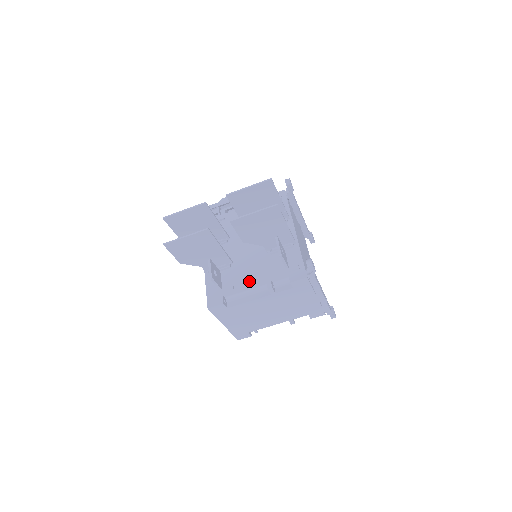
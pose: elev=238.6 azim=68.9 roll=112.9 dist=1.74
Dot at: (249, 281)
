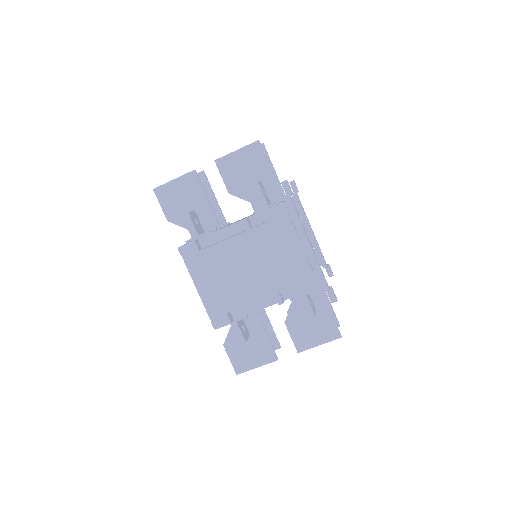
Dot at: occluded
